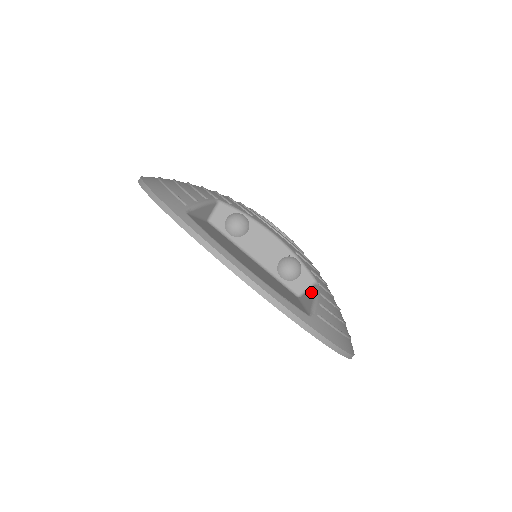
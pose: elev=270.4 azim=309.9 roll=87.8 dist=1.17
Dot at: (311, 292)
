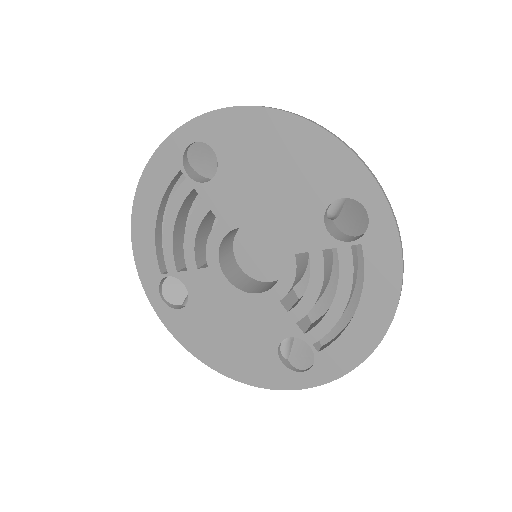
Dot at: occluded
